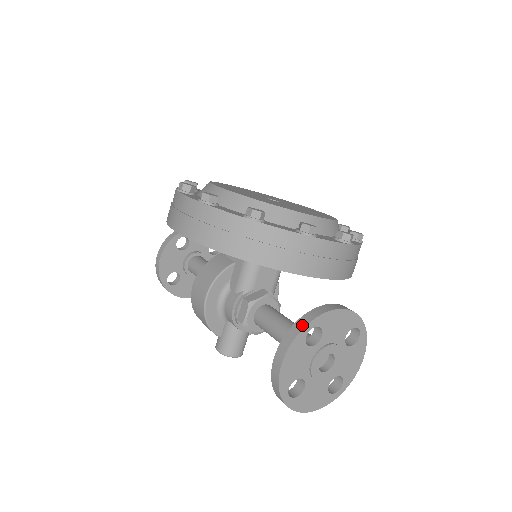
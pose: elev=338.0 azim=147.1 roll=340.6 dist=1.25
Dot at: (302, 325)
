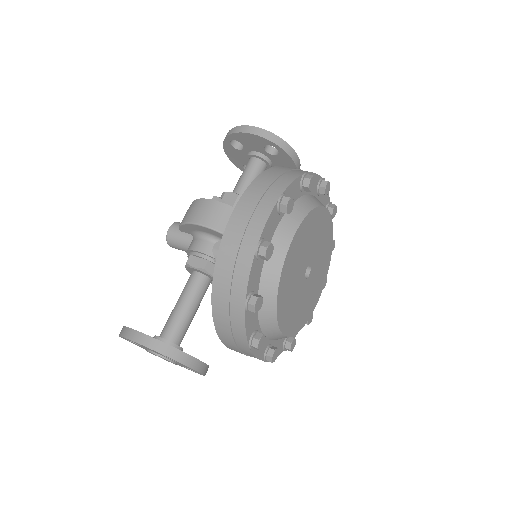
Dot at: (171, 355)
